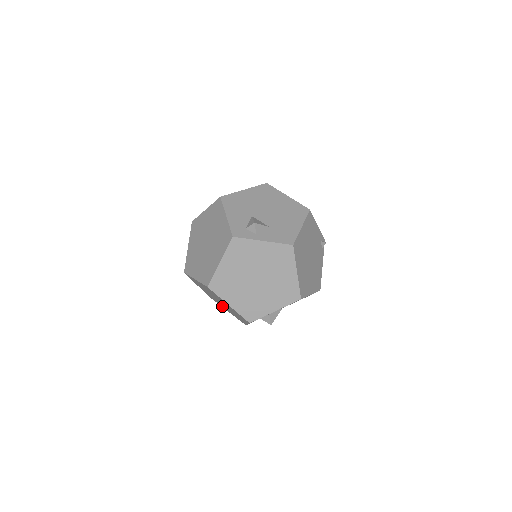
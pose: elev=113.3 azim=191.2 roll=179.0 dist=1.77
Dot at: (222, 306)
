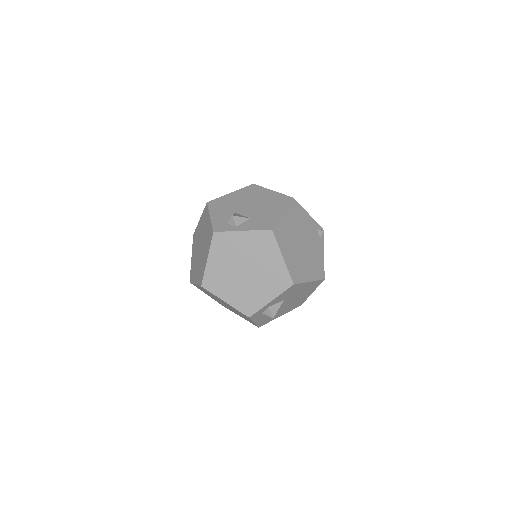
Dot at: (234, 312)
